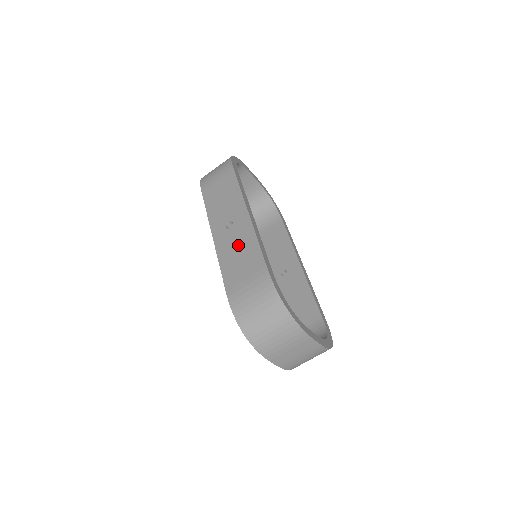
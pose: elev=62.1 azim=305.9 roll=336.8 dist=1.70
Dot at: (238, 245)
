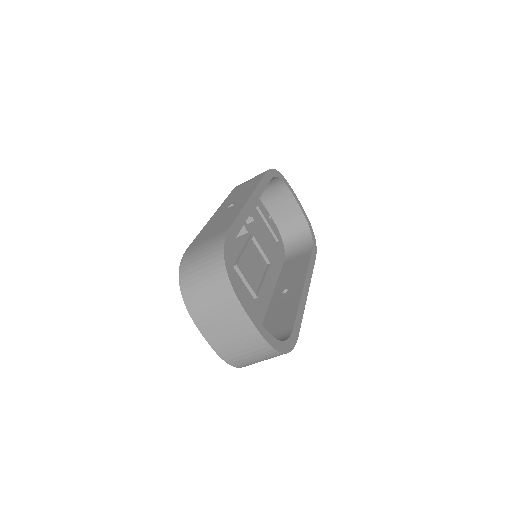
Dot at: (224, 217)
